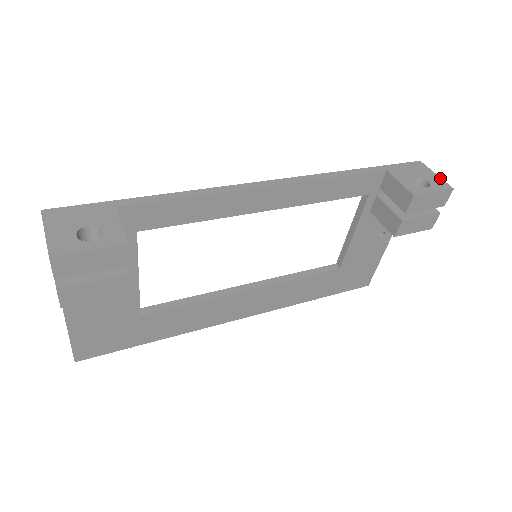
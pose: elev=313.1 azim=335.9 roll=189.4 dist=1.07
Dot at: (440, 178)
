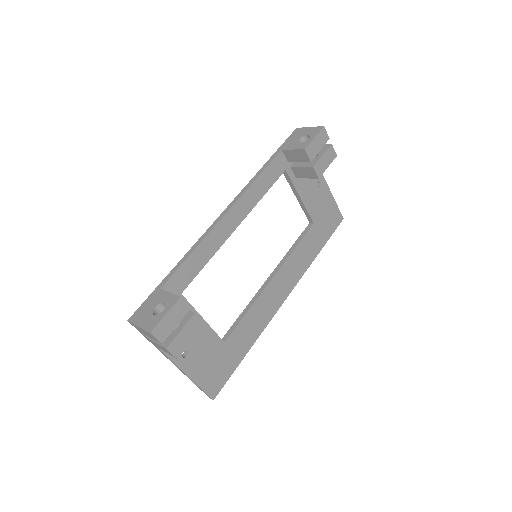
Dot at: (313, 127)
